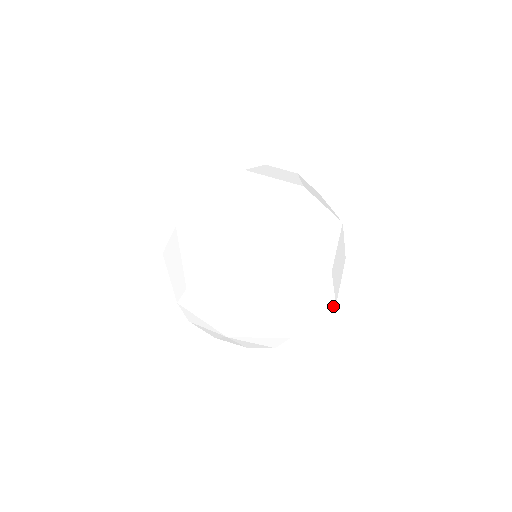
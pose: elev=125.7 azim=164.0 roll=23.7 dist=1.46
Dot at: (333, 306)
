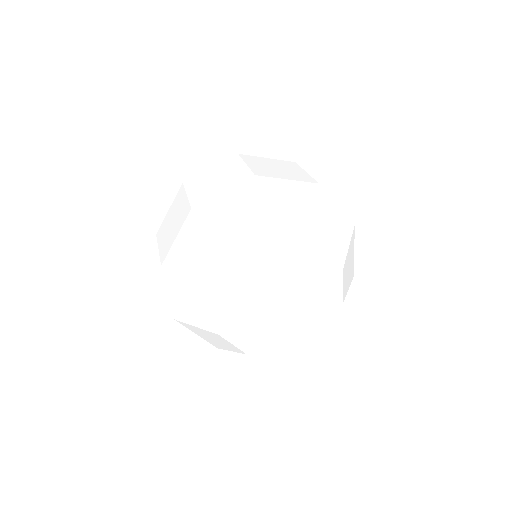
Dot at: (353, 226)
